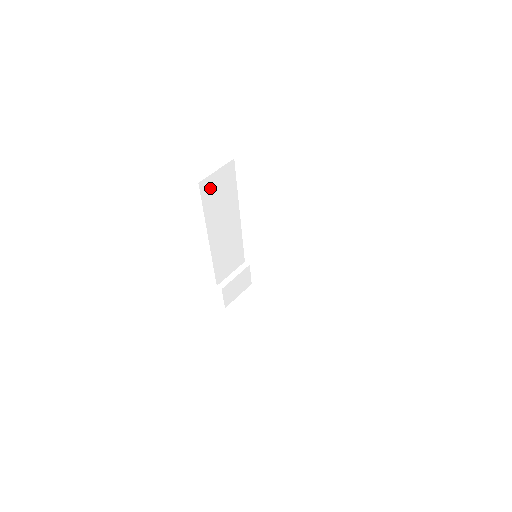
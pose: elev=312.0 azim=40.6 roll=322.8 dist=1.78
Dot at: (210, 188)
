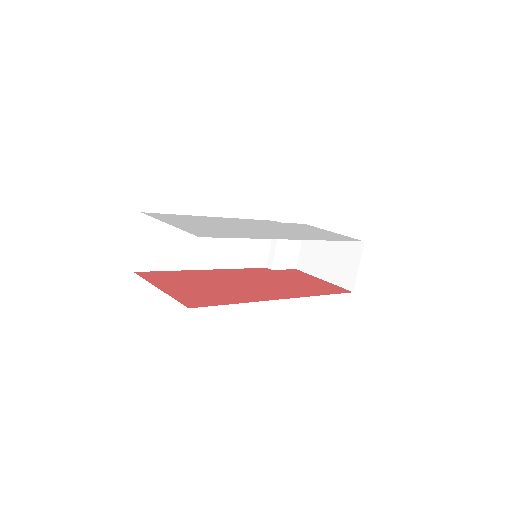
Dot at: (151, 256)
